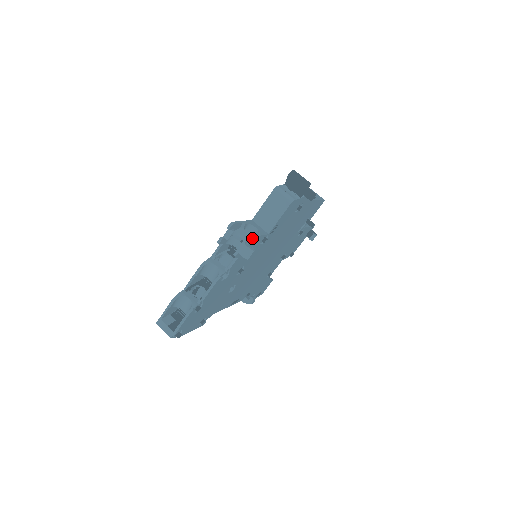
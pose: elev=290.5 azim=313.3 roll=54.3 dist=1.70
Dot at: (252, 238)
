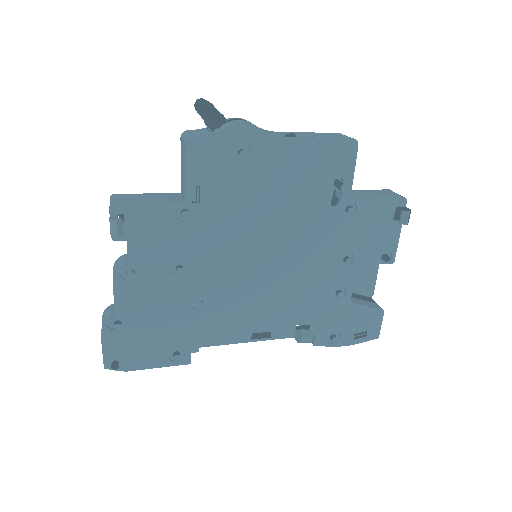
Dot at: (127, 207)
